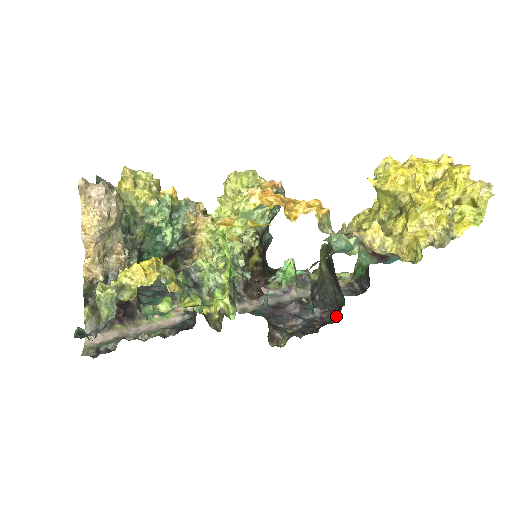
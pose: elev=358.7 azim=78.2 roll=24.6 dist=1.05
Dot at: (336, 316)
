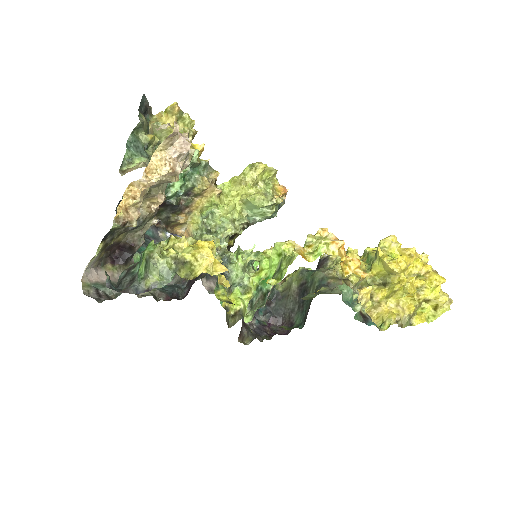
Dot at: (283, 328)
